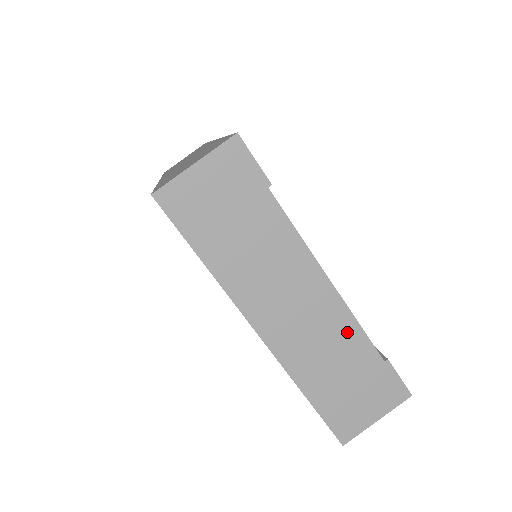
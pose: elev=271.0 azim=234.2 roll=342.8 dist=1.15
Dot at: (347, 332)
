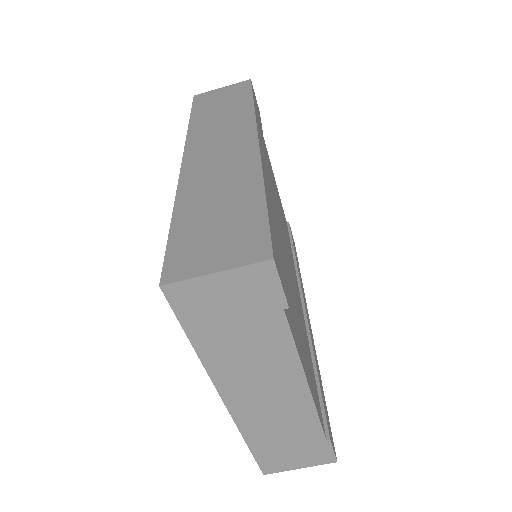
Dot at: (304, 418)
